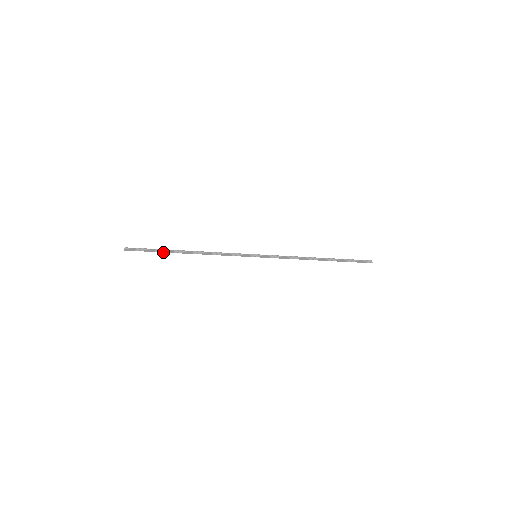
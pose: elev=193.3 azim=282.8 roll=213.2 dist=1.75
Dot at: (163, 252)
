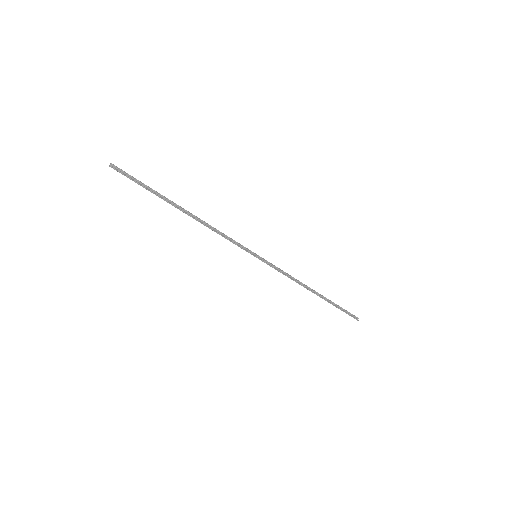
Dot at: (157, 195)
